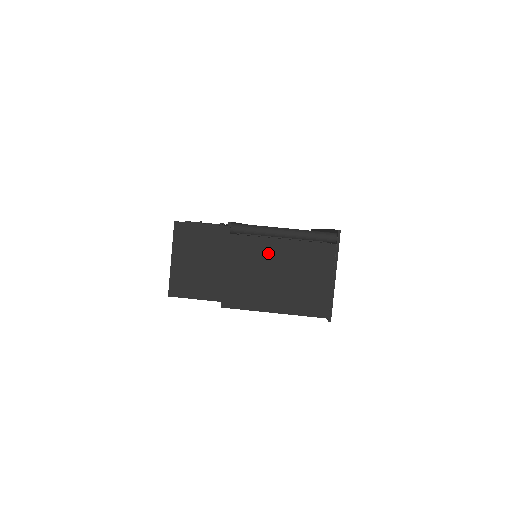
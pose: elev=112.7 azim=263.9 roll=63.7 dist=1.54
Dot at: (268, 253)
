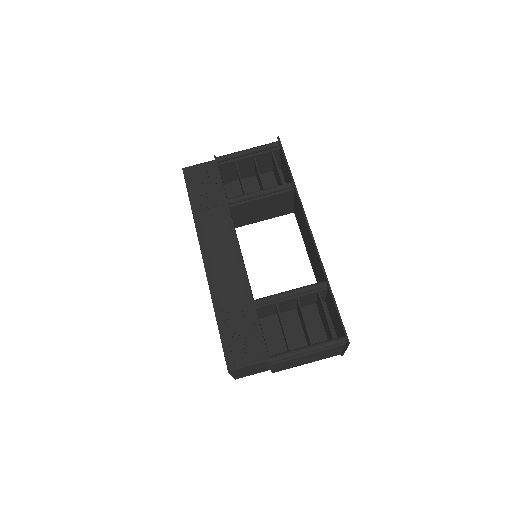
Dot at: (299, 359)
